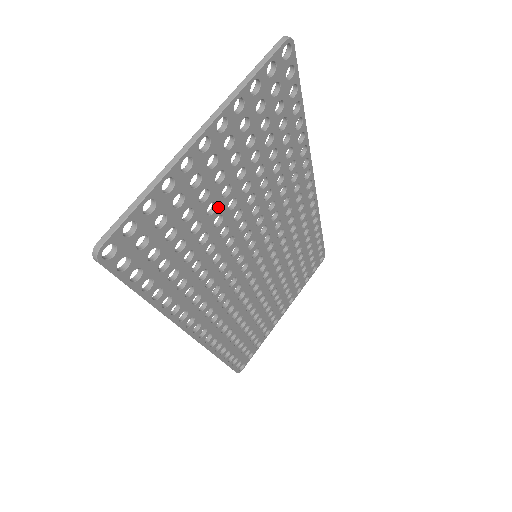
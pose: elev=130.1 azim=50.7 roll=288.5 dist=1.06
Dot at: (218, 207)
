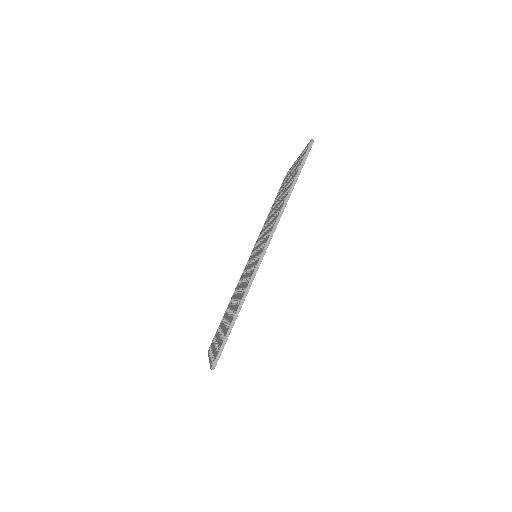
Dot at: occluded
